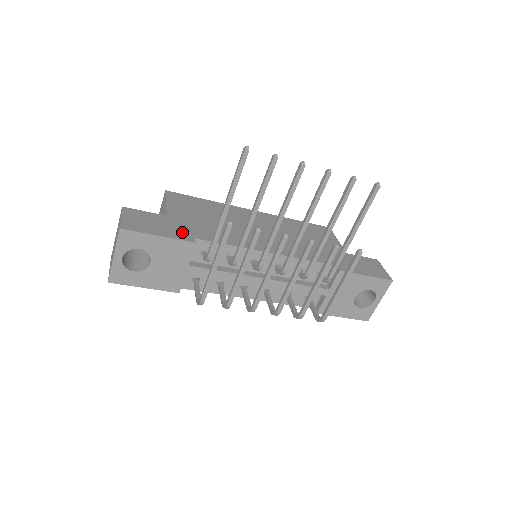
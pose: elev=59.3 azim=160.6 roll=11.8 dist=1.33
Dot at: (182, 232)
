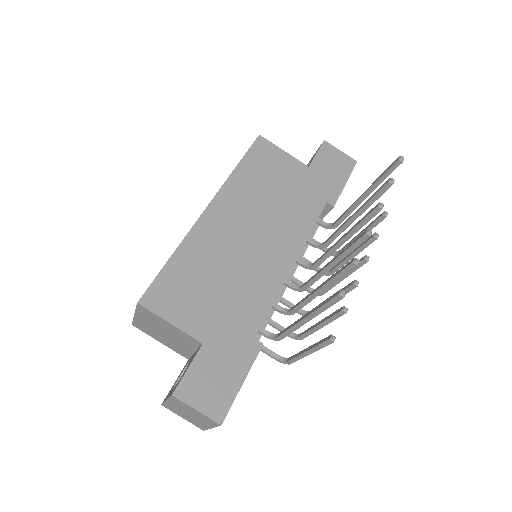
Dot at: (241, 347)
